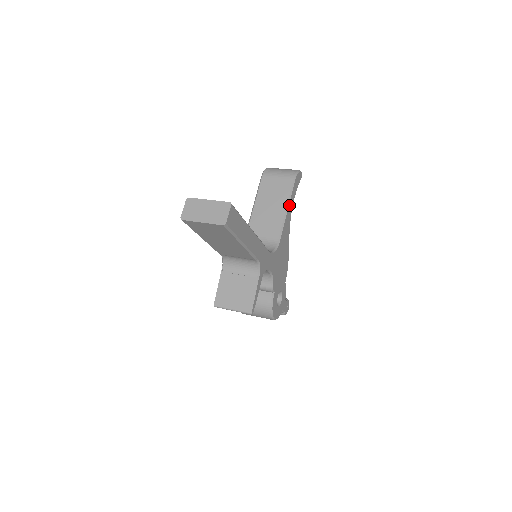
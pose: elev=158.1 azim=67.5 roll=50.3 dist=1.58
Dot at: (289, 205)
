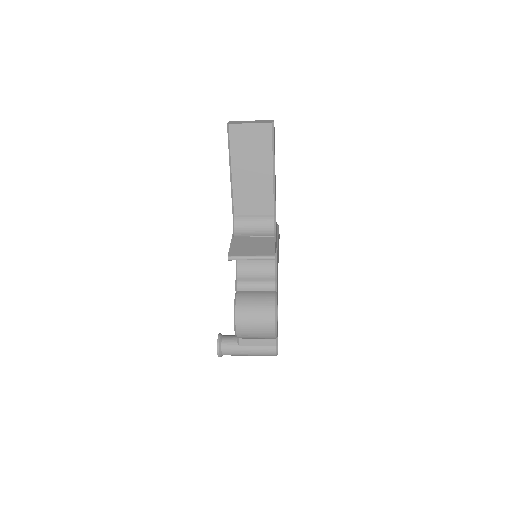
Dot at: (278, 237)
